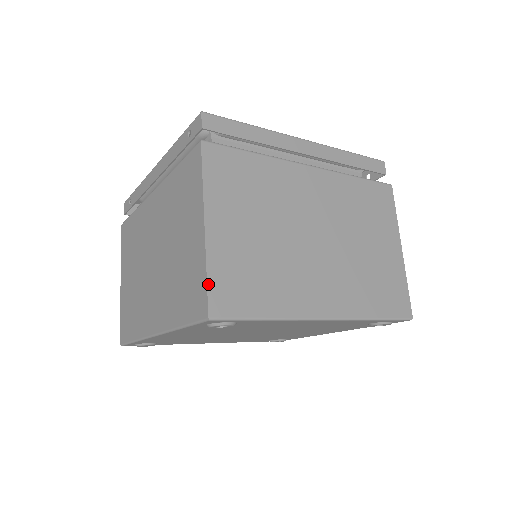
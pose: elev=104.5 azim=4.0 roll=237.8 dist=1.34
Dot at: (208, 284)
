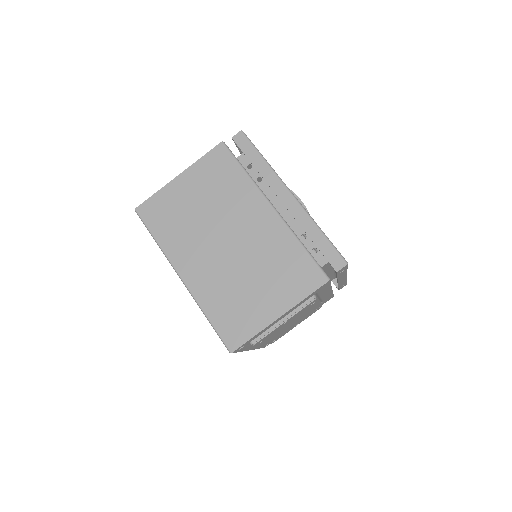
Dot at: (150, 198)
